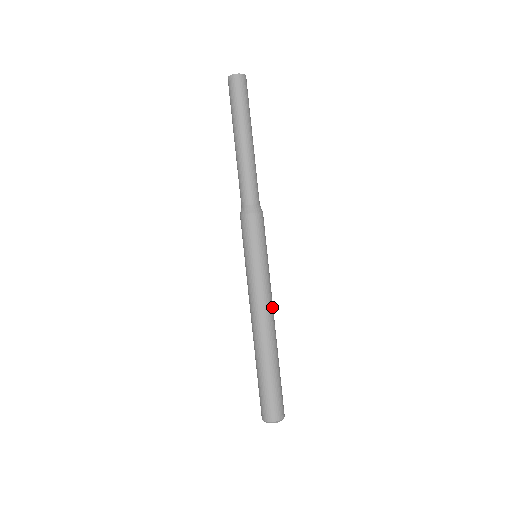
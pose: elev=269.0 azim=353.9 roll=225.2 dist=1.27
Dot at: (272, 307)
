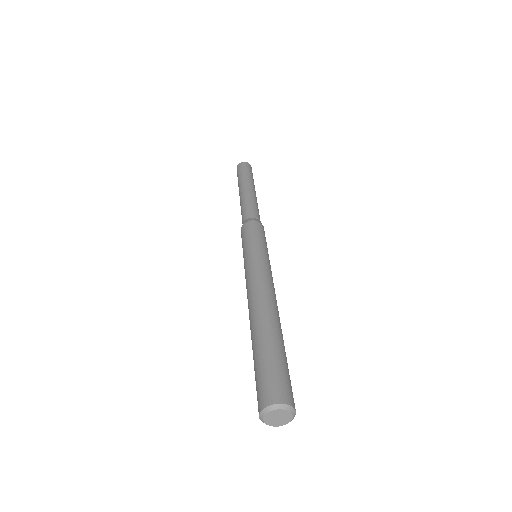
Dot at: (265, 284)
